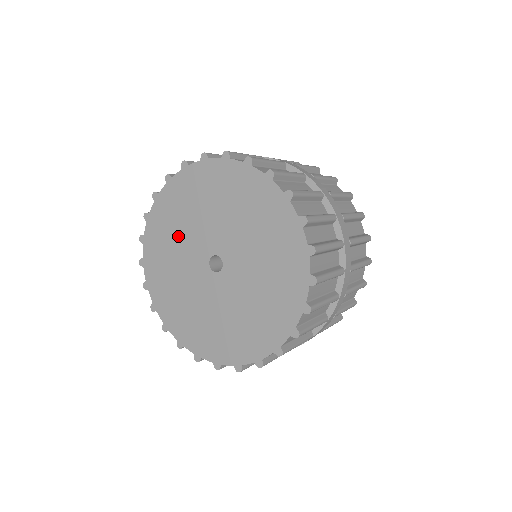
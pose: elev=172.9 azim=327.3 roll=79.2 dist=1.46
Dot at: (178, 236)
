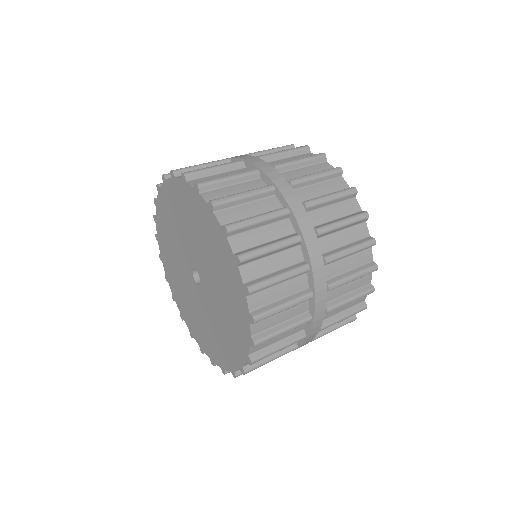
Dot at: (185, 225)
